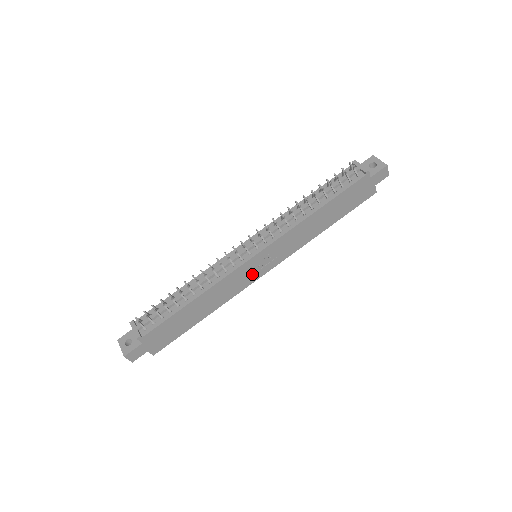
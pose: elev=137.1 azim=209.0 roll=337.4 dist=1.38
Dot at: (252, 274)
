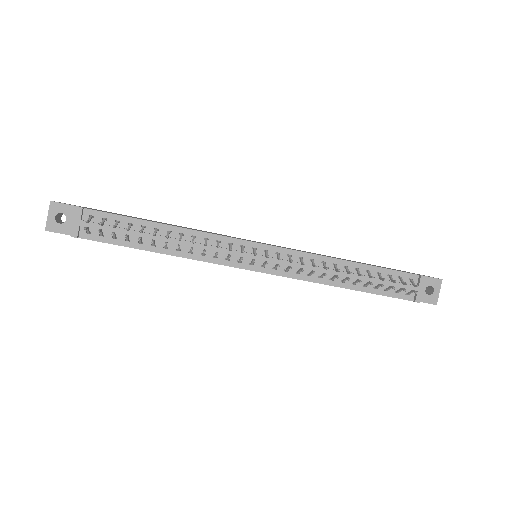
Dot at: occluded
